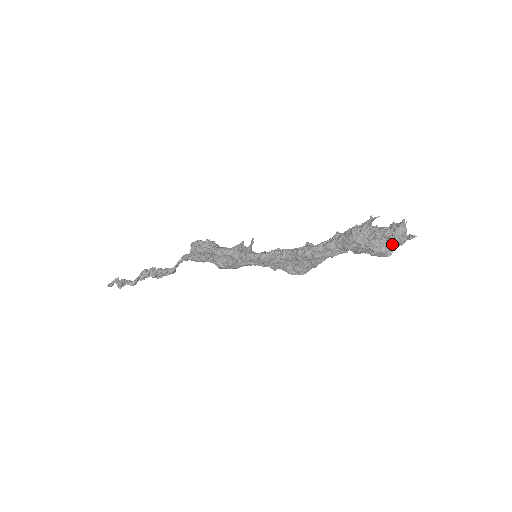
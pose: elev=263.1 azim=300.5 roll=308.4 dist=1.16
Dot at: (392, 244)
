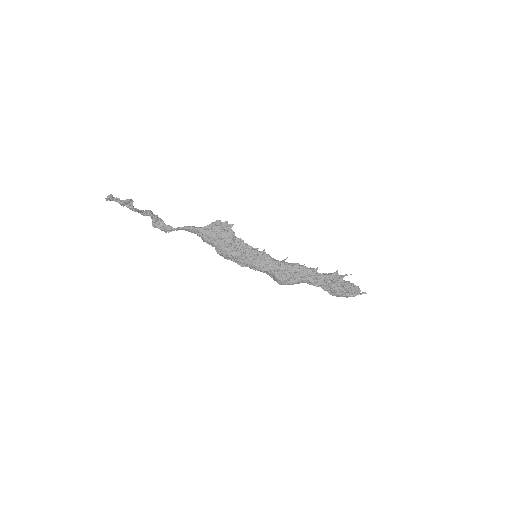
Dot at: (352, 290)
